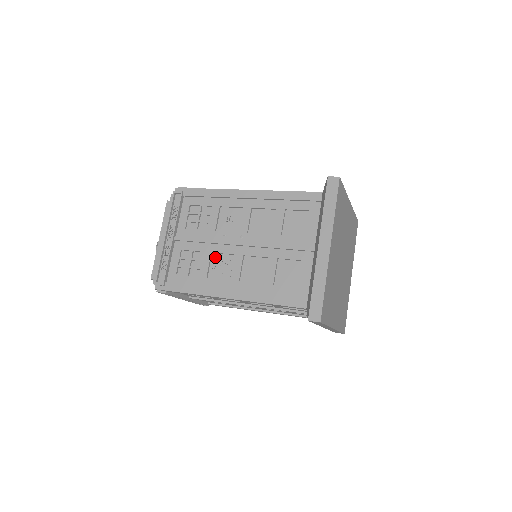
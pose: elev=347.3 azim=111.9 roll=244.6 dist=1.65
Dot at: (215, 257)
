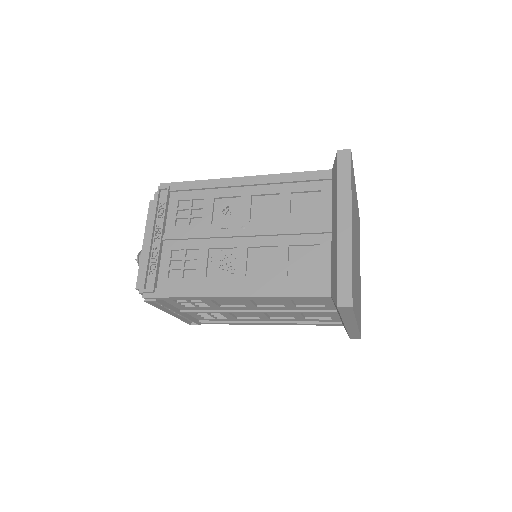
Dot at: (213, 253)
